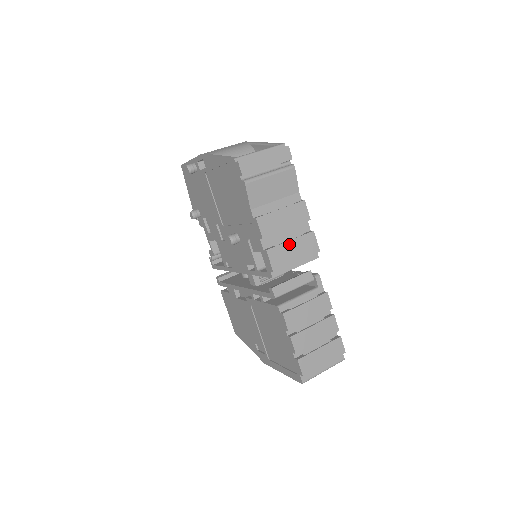
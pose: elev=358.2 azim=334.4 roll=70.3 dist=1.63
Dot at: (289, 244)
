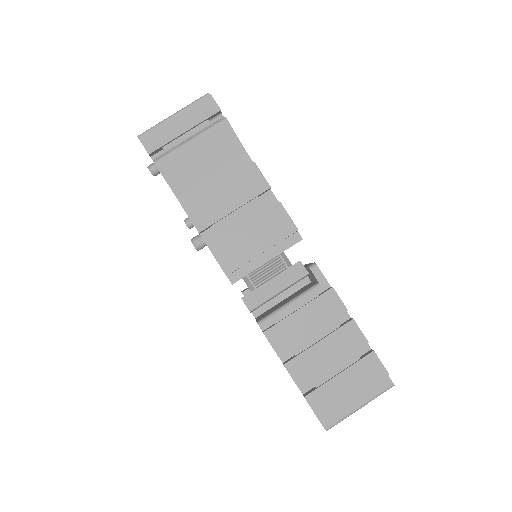
Dot at: (243, 231)
